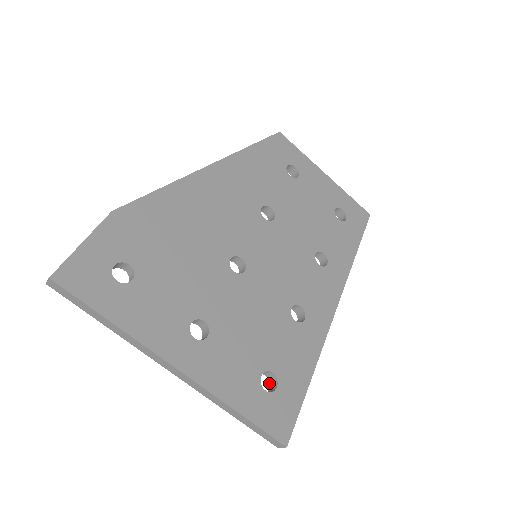
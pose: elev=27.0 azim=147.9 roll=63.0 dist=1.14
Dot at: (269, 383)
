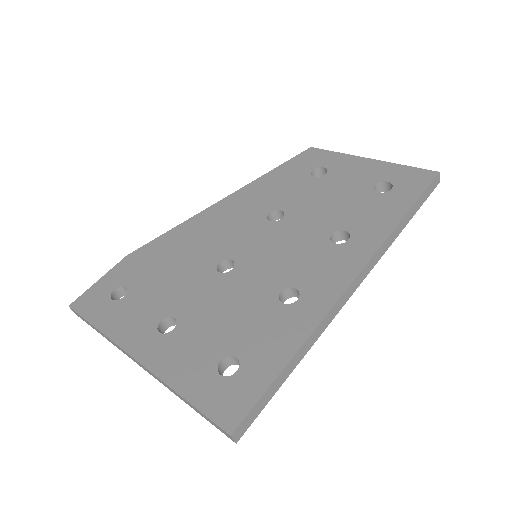
Dot at: occluded
